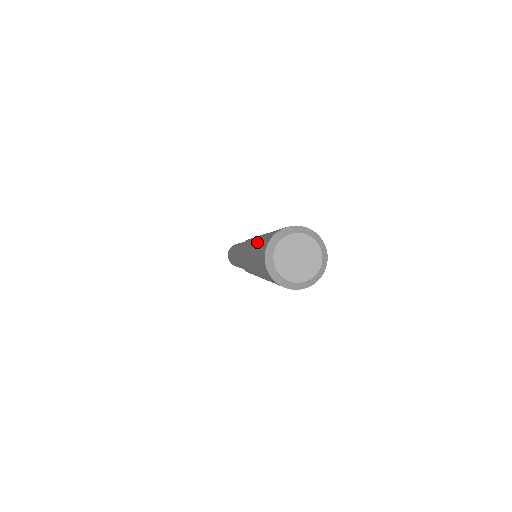
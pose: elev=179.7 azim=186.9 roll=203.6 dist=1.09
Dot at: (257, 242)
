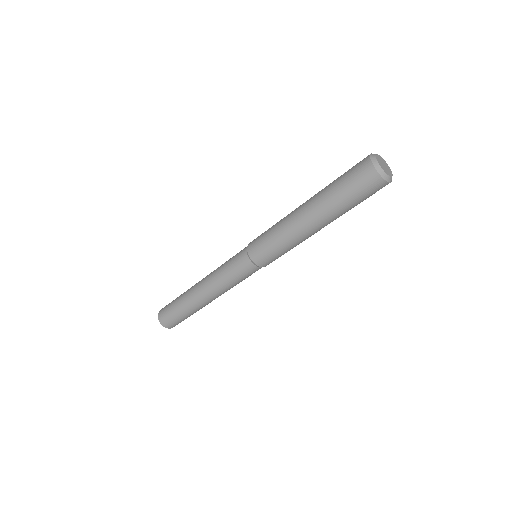
Dot at: (328, 191)
